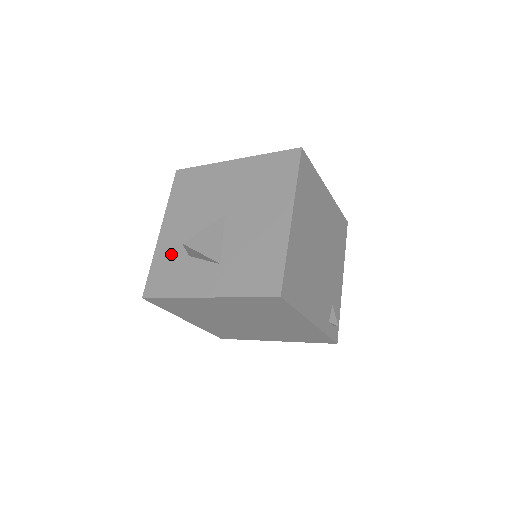
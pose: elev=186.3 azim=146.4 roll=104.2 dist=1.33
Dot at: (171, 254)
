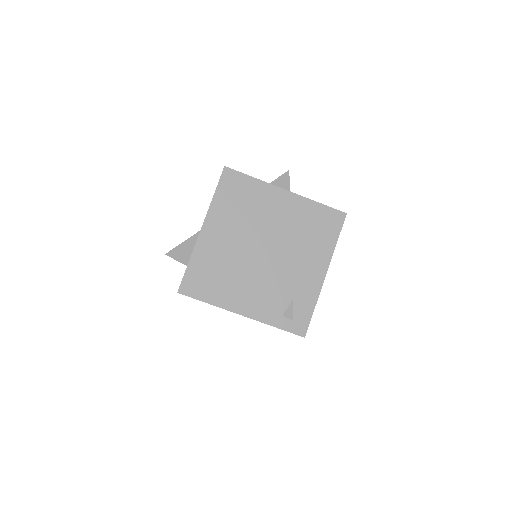
Dot at: occluded
